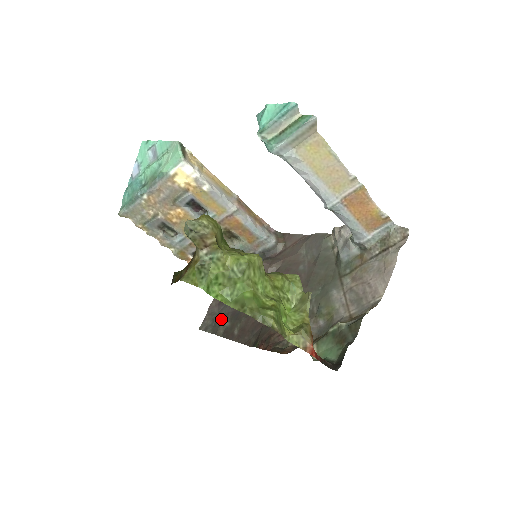
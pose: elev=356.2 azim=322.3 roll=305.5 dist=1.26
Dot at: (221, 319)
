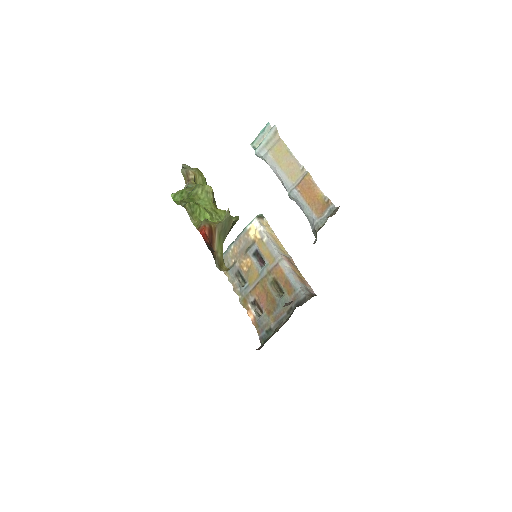
Dot at: occluded
